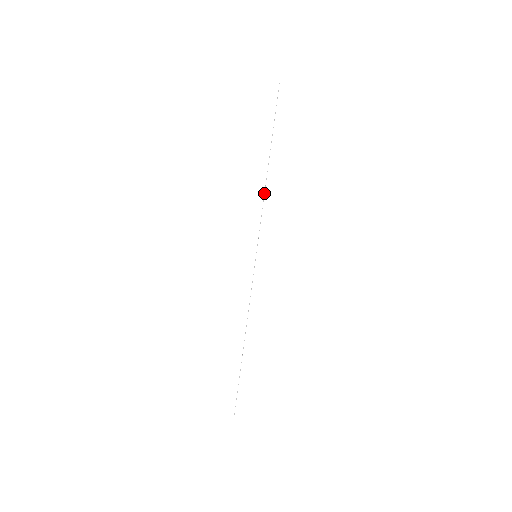
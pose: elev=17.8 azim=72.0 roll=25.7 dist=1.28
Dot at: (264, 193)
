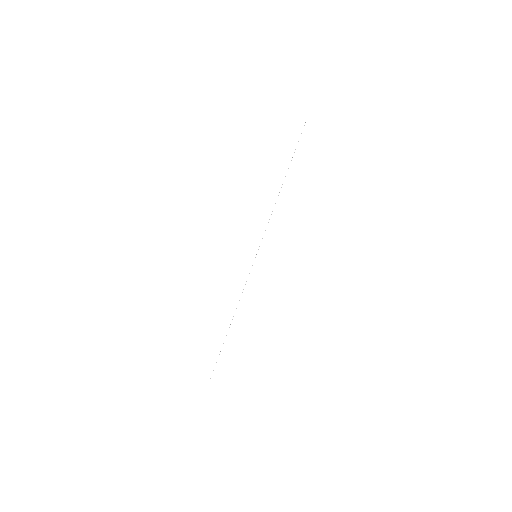
Dot at: occluded
